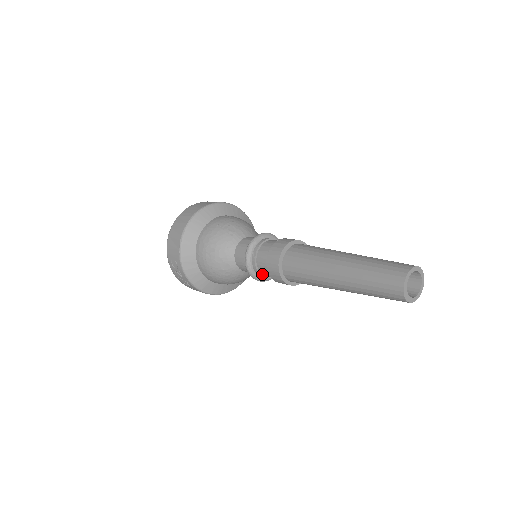
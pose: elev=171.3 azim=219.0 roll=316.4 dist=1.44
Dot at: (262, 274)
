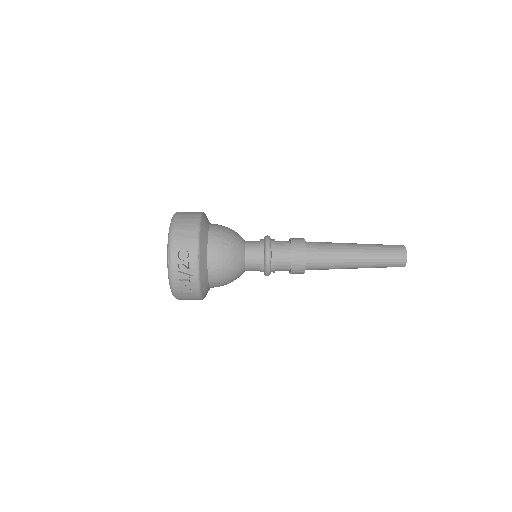
Dot at: (275, 265)
